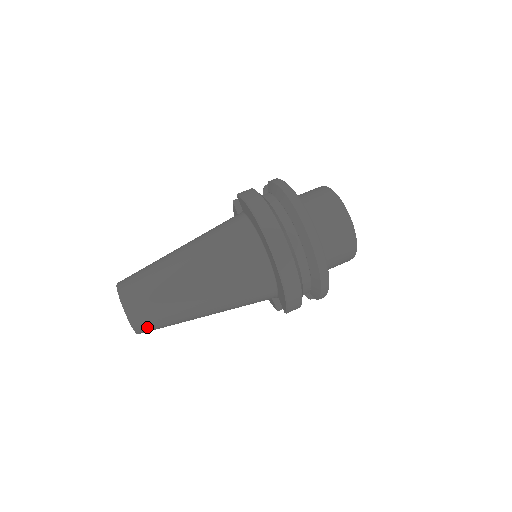
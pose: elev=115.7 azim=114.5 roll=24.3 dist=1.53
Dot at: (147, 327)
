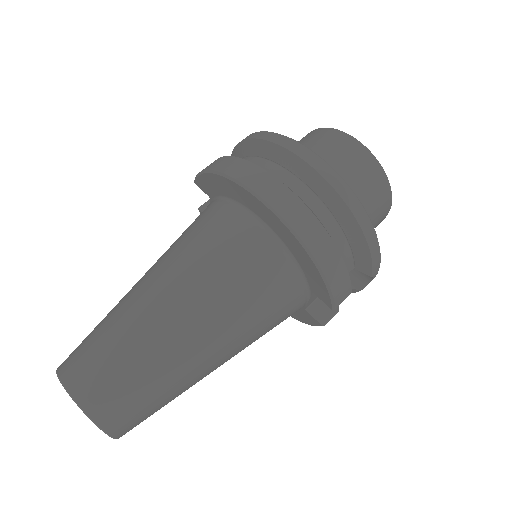
Dot at: (122, 416)
